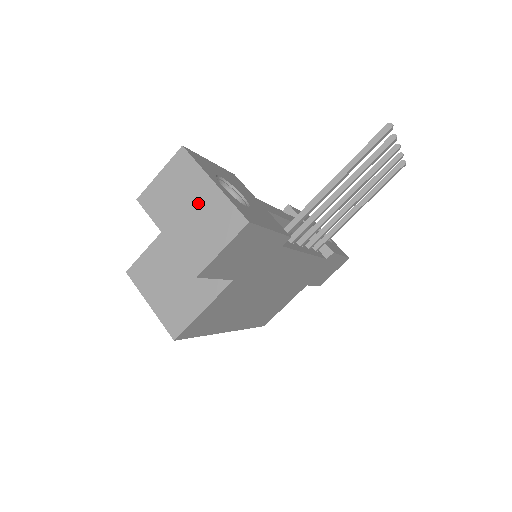
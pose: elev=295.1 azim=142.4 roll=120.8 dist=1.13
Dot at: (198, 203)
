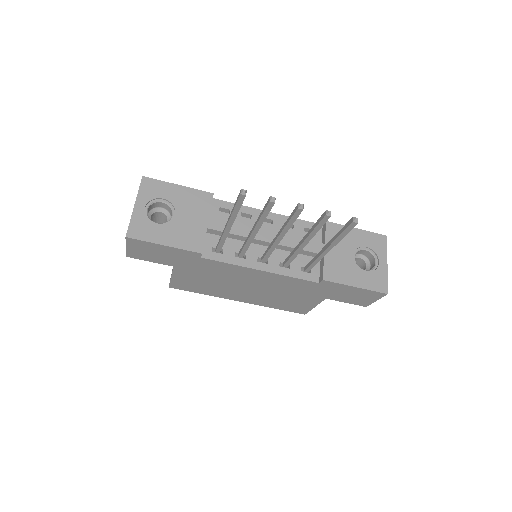
Dot at: occluded
